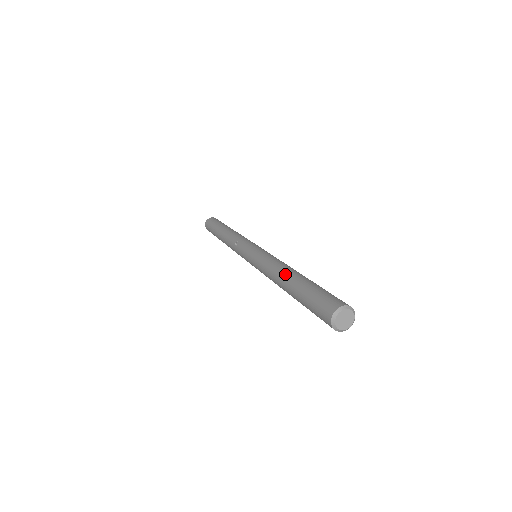
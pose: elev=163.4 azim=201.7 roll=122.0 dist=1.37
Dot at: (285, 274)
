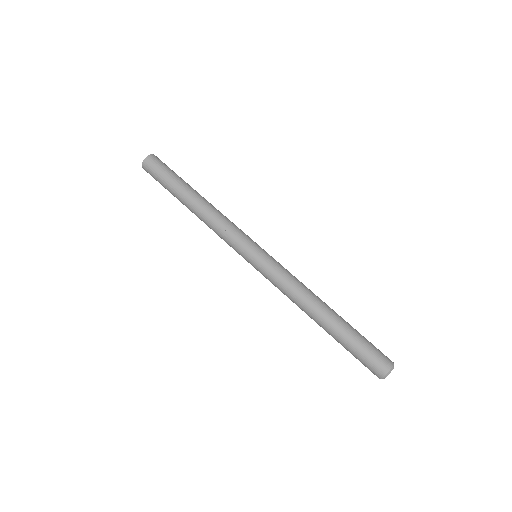
Dot at: (321, 309)
